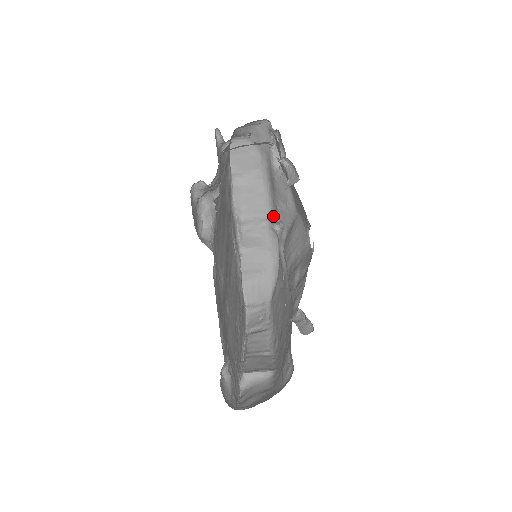
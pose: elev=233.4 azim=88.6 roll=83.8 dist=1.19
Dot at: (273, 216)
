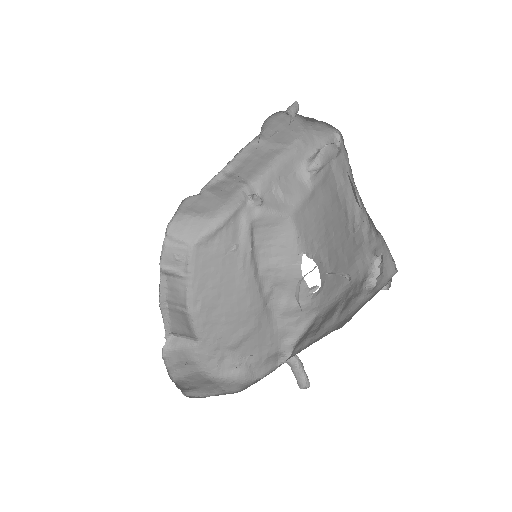
Dot at: (258, 188)
